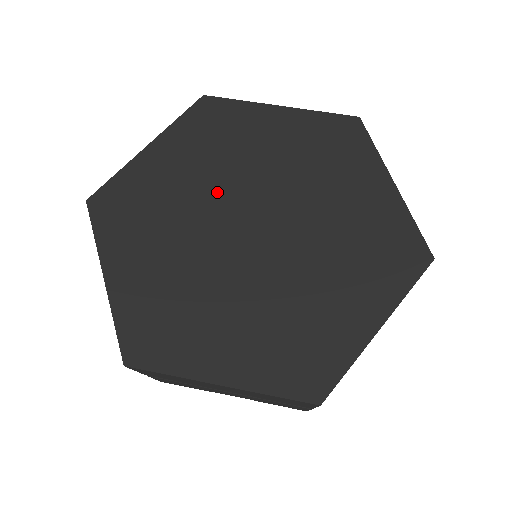
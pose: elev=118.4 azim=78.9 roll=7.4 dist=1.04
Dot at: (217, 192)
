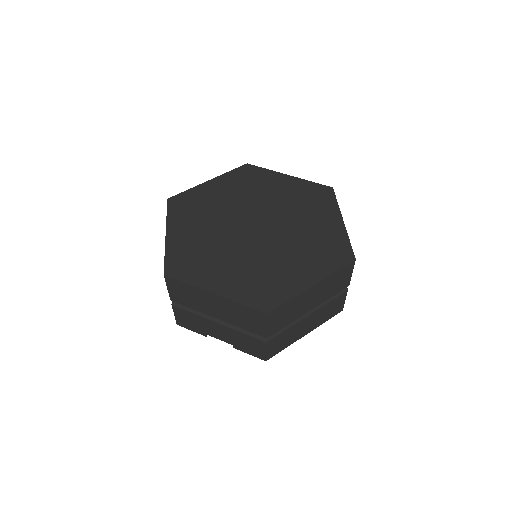
Dot at: (240, 207)
